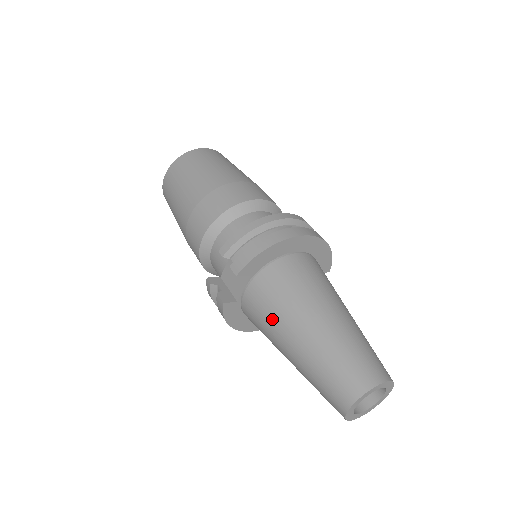
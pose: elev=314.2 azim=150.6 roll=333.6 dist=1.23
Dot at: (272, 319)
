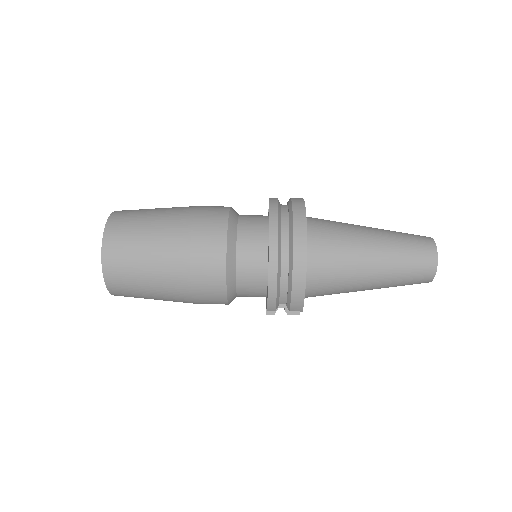
Dot at: occluded
